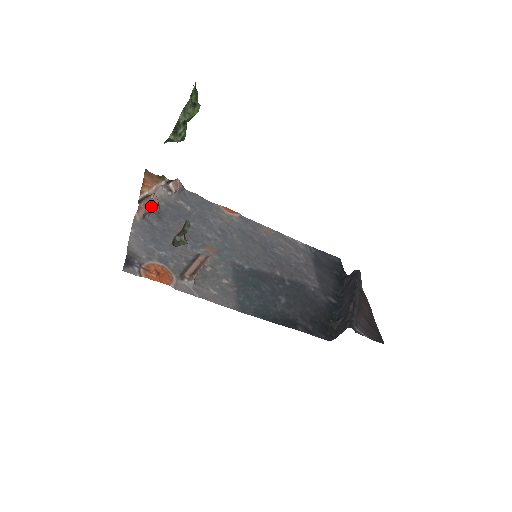
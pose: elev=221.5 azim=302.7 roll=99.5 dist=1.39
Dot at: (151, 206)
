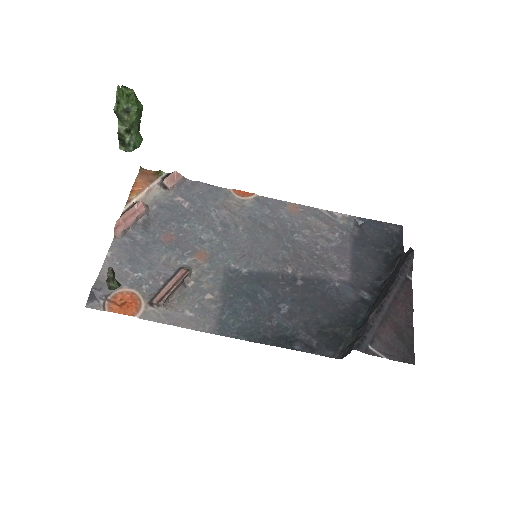
Dot at: (134, 218)
